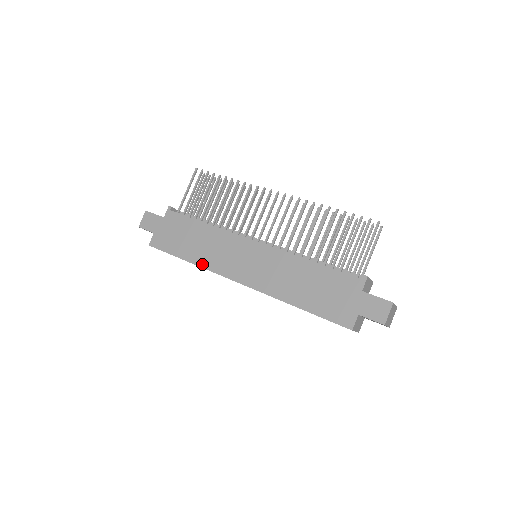
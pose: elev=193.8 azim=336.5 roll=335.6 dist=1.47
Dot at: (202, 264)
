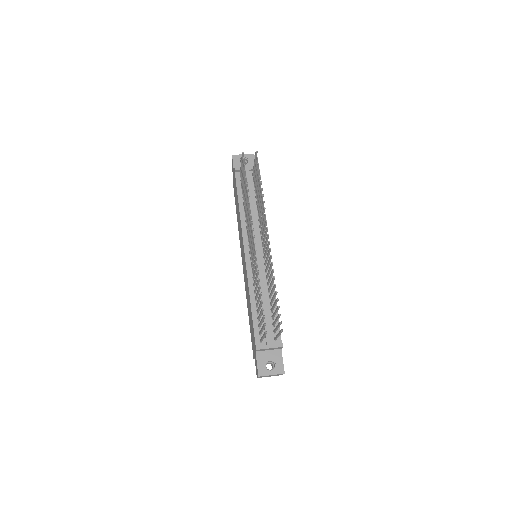
Dot at: occluded
